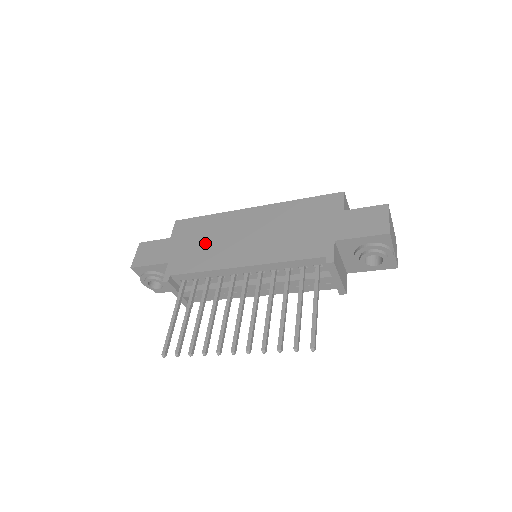
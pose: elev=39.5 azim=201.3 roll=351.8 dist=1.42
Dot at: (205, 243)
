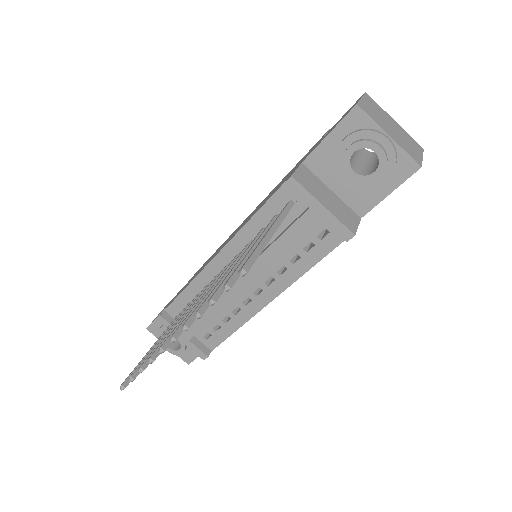
Dot at: (203, 266)
